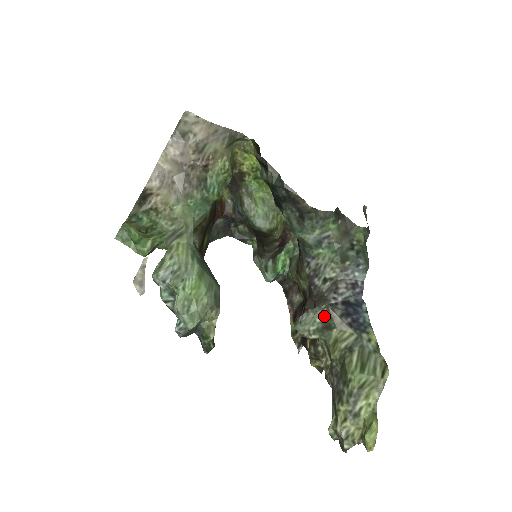
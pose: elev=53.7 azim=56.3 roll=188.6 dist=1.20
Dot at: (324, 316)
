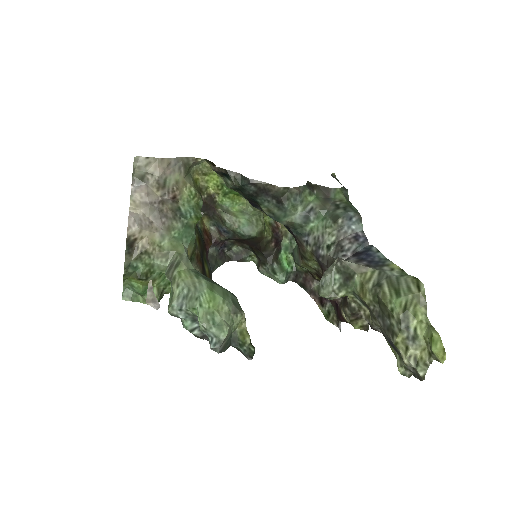
Dot at: (340, 270)
